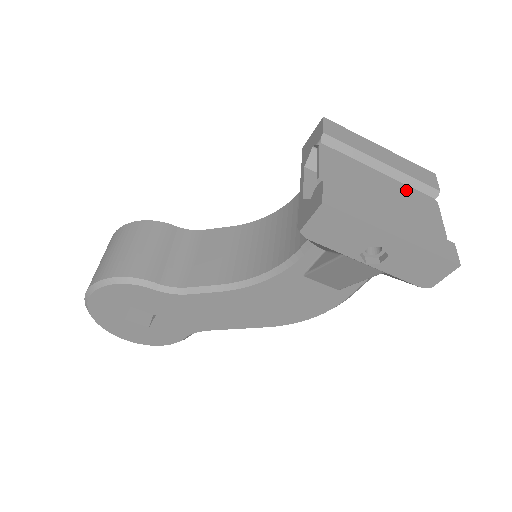
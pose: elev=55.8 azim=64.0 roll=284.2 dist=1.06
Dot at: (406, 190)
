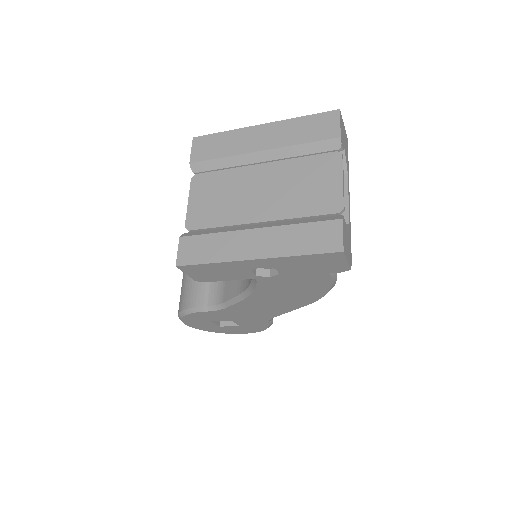
Dot at: (294, 166)
